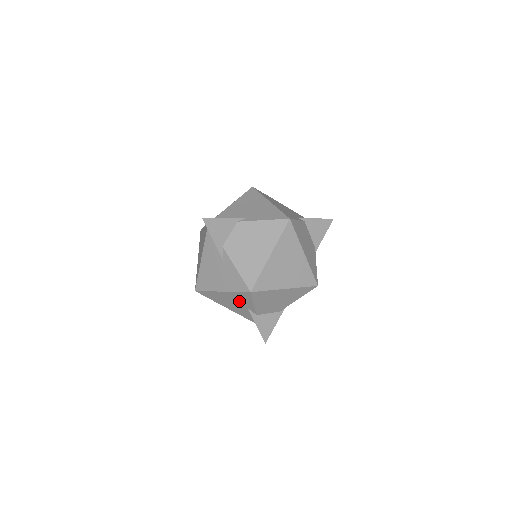
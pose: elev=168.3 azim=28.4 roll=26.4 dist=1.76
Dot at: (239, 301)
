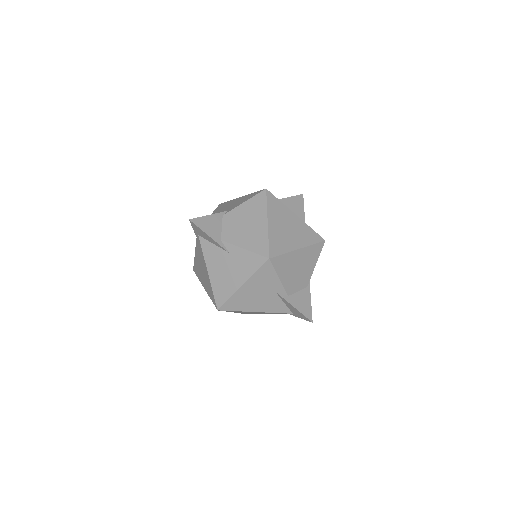
Dot at: (264, 287)
